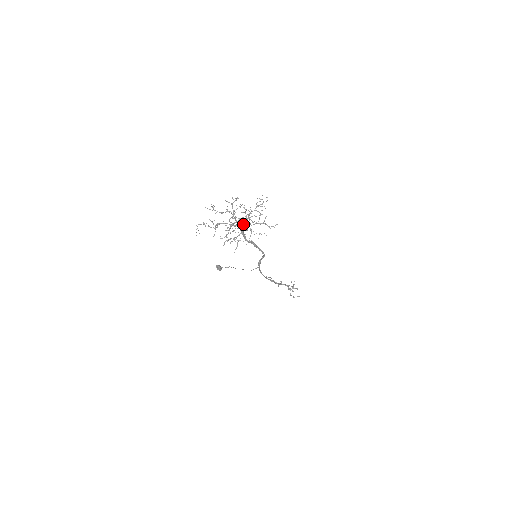
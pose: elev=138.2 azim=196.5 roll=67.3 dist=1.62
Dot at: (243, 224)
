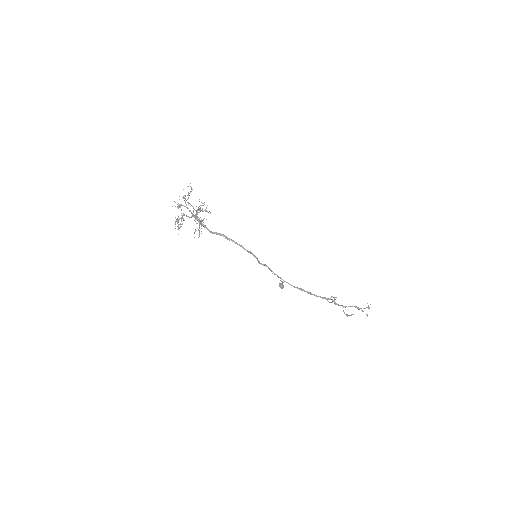
Dot at: occluded
